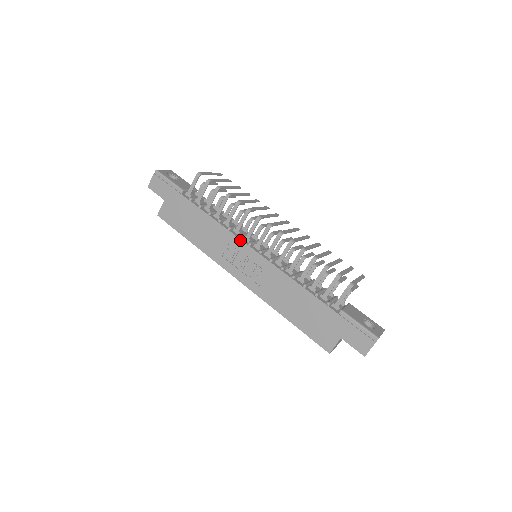
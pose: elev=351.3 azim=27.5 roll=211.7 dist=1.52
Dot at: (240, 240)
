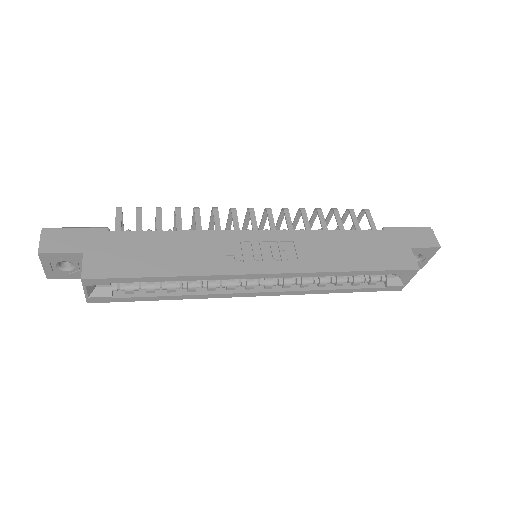
Dot at: (235, 231)
